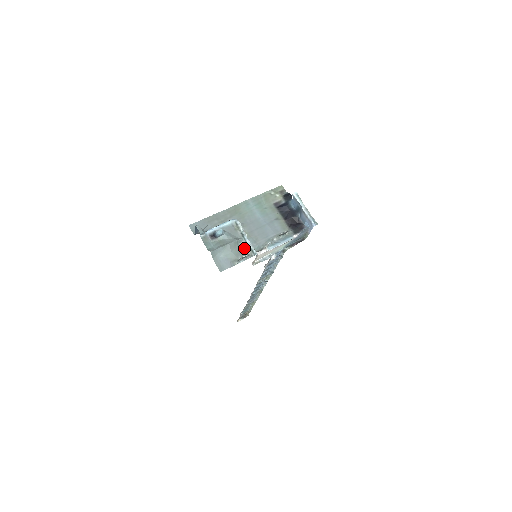
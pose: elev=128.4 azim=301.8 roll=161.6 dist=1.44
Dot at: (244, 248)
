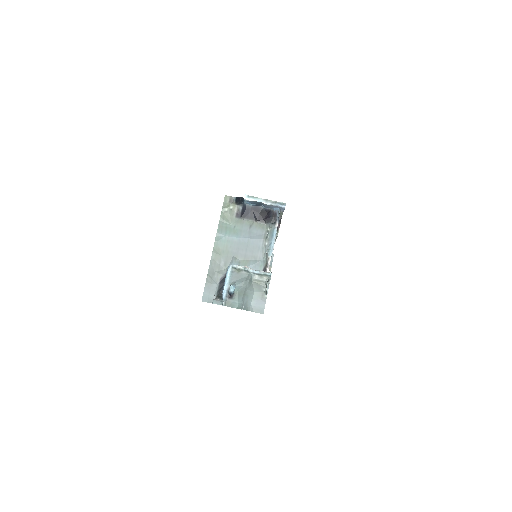
Dot at: (258, 279)
